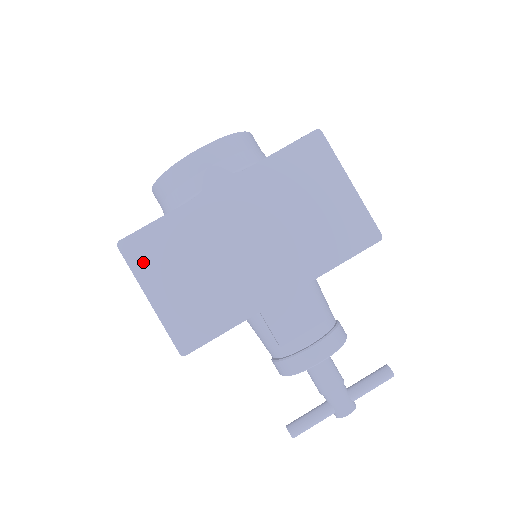
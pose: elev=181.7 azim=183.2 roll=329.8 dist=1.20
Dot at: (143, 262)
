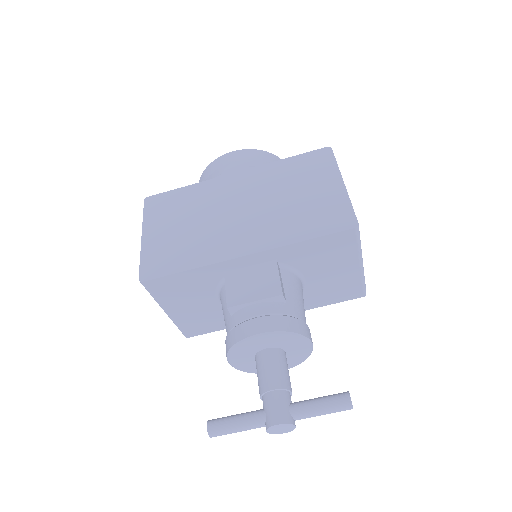
Dot at: (154, 212)
